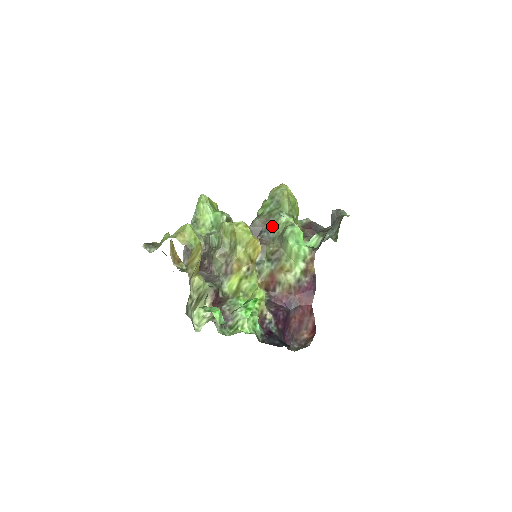
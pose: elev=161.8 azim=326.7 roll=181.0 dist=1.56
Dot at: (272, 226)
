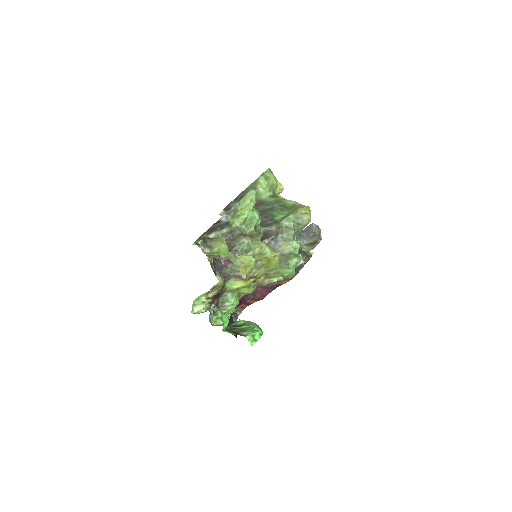
Dot at: (282, 241)
